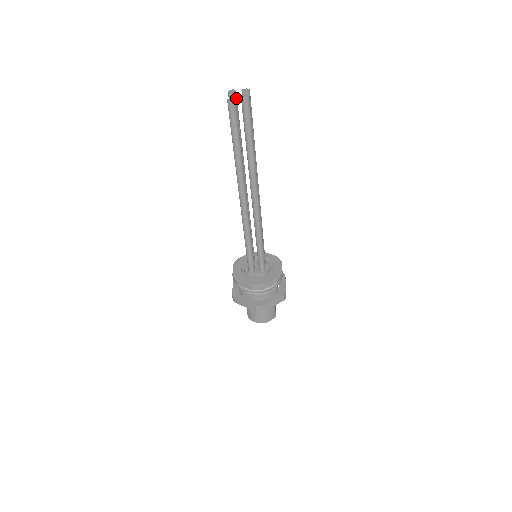
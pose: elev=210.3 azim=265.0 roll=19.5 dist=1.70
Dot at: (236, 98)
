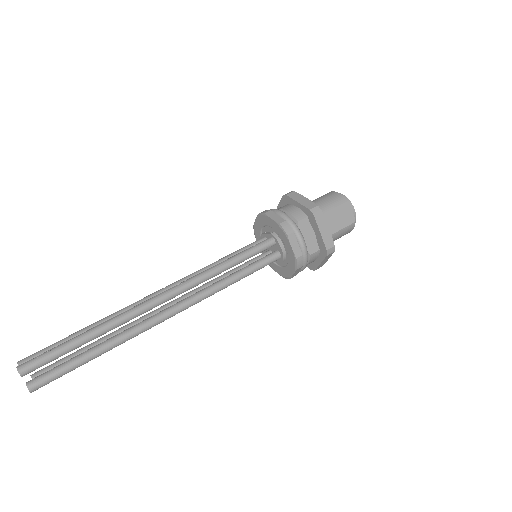
Dot at: occluded
